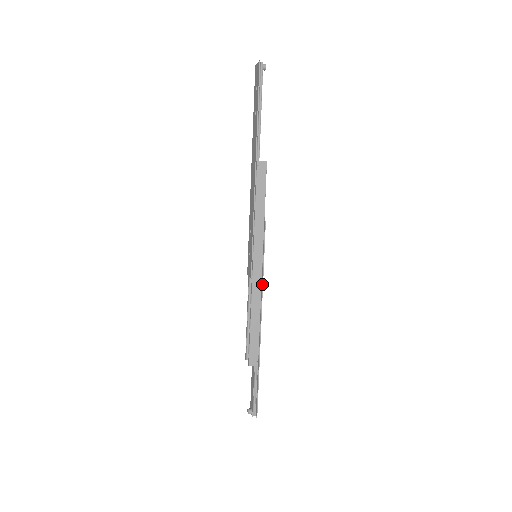
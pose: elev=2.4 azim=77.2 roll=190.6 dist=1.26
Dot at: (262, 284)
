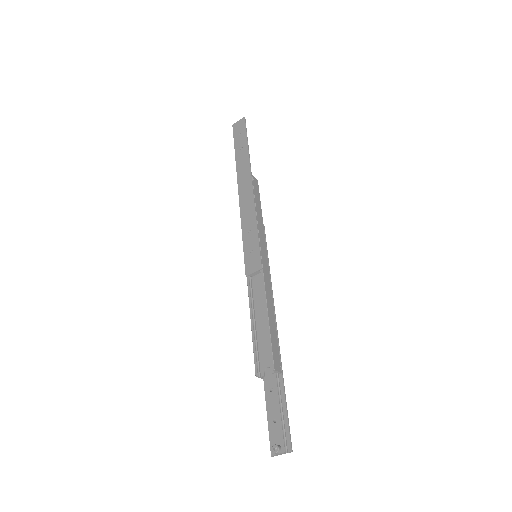
Dot at: (270, 279)
